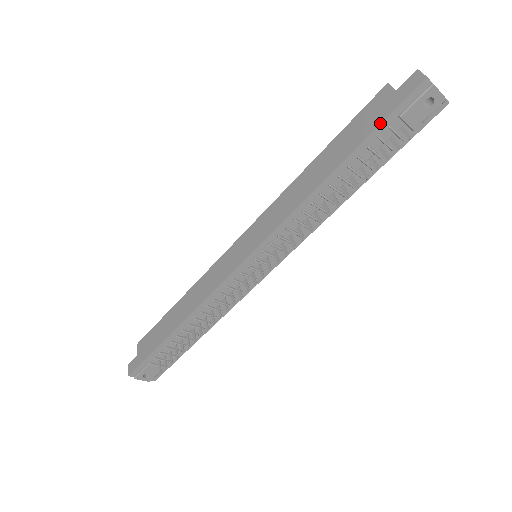
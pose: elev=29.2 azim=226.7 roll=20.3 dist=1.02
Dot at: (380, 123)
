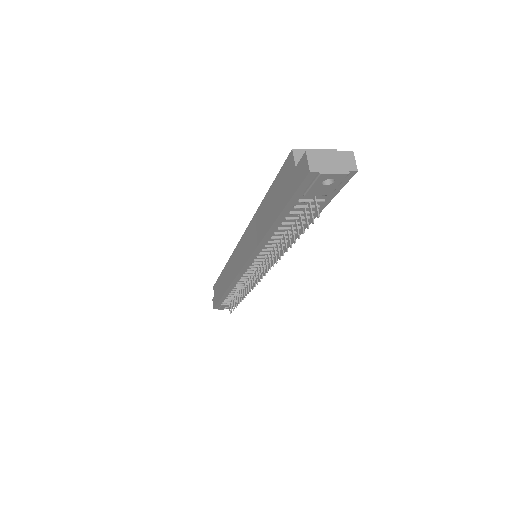
Dot at: (288, 200)
